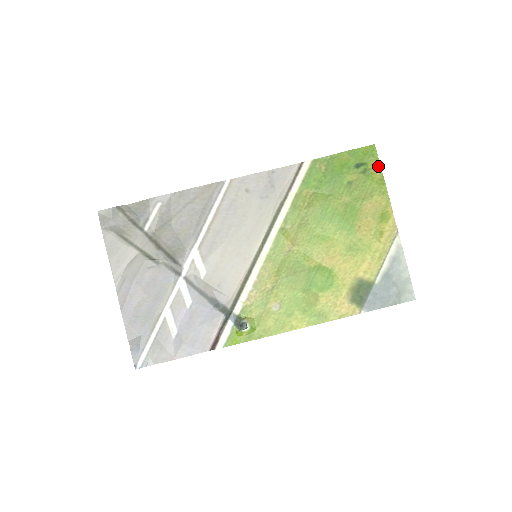
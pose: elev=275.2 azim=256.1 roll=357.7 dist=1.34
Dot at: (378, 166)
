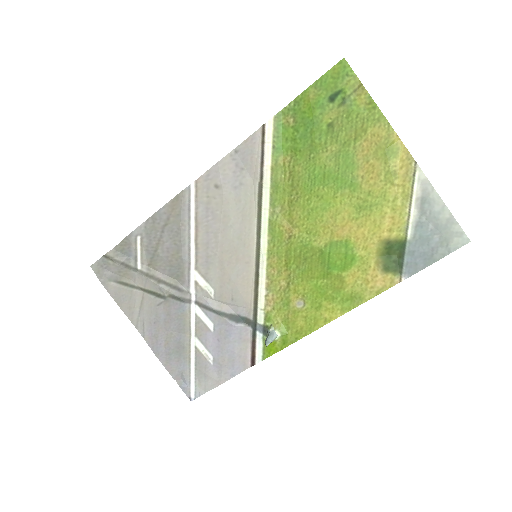
Dot at: (359, 86)
